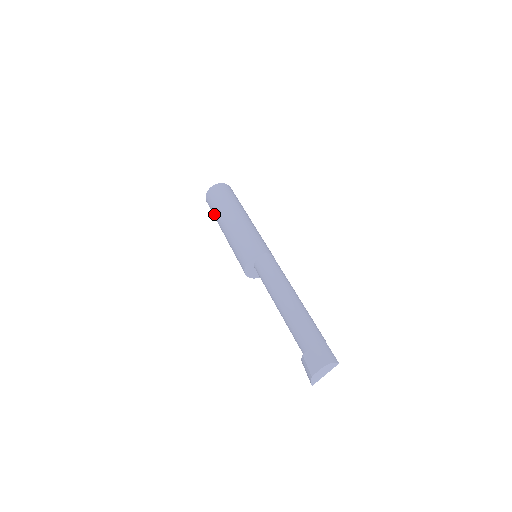
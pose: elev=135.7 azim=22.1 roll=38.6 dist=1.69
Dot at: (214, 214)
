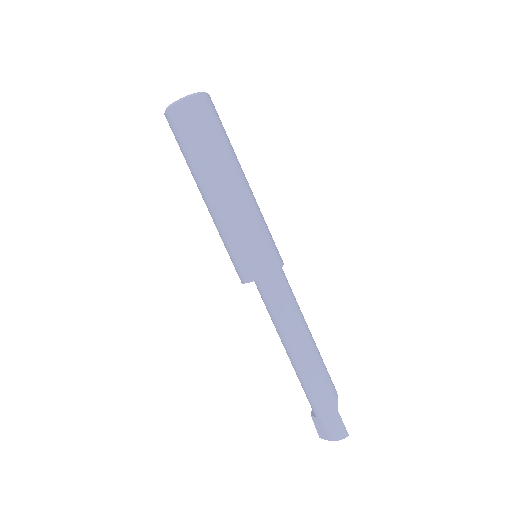
Dot at: occluded
